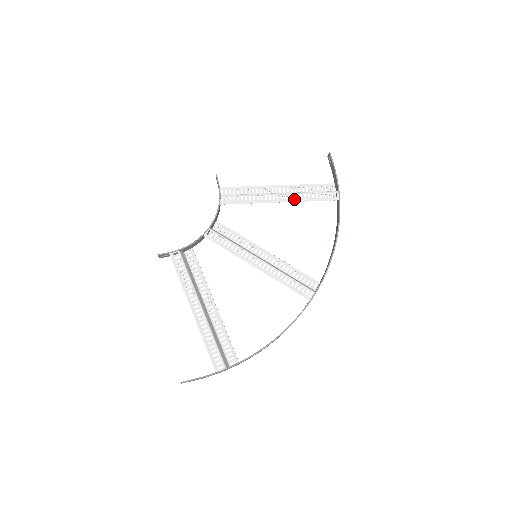
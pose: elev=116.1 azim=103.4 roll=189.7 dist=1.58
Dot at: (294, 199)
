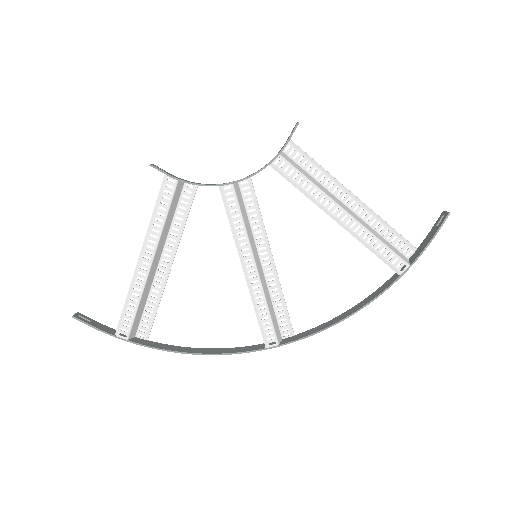
Dot at: (355, 232)
